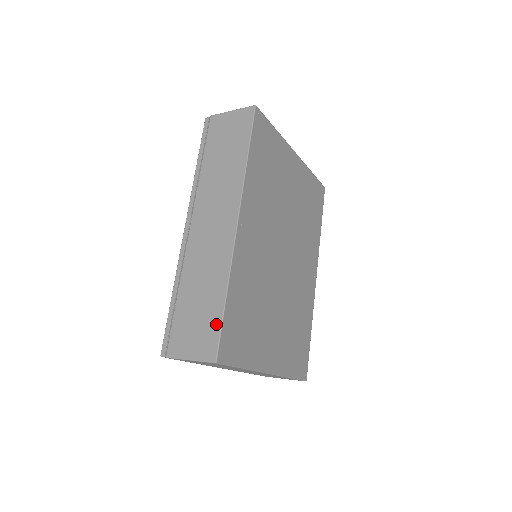
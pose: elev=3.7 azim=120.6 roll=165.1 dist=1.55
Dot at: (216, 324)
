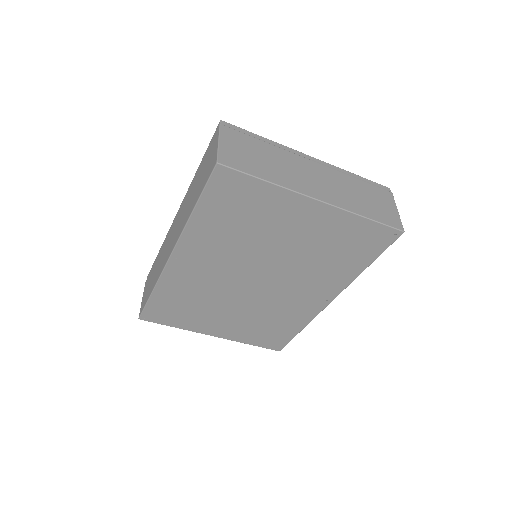
Dot at: (146, 301)
